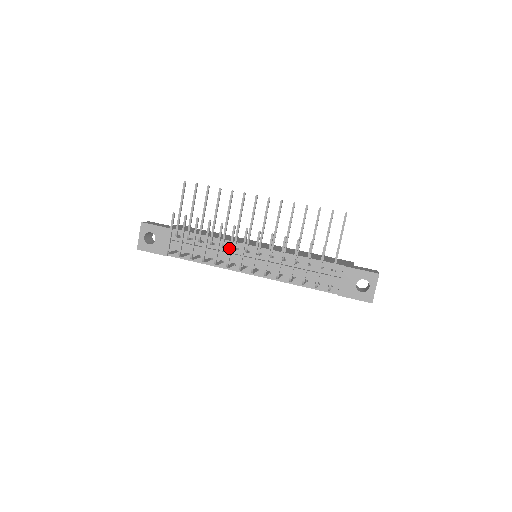
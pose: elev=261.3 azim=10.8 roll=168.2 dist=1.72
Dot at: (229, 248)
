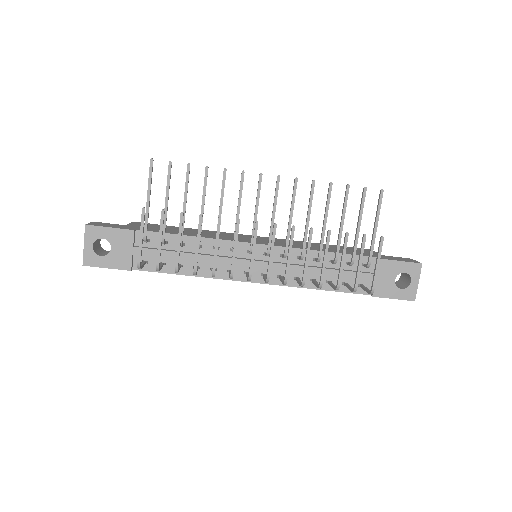
Dot at: (233, 252)
